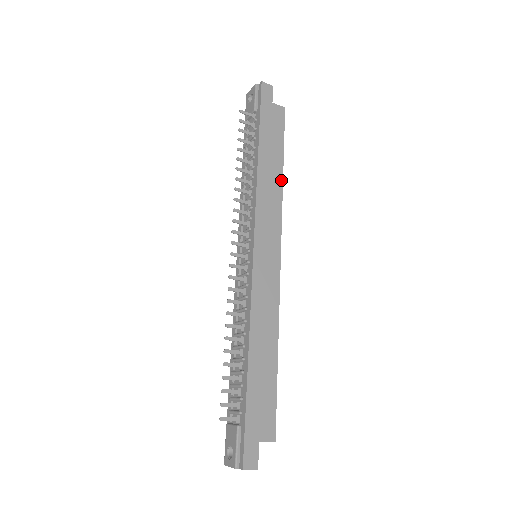
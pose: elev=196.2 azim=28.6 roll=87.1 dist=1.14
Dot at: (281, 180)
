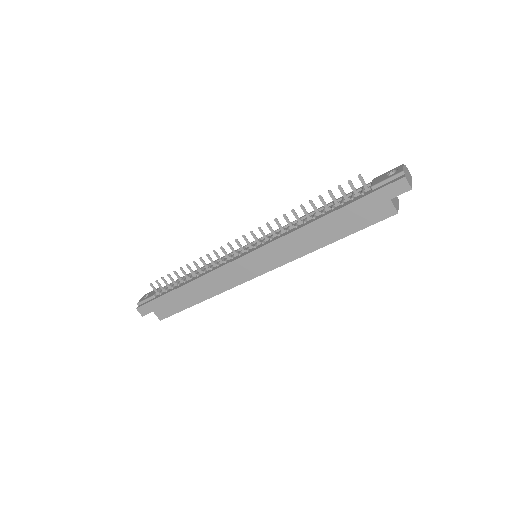
Dot at: (319, 247)
